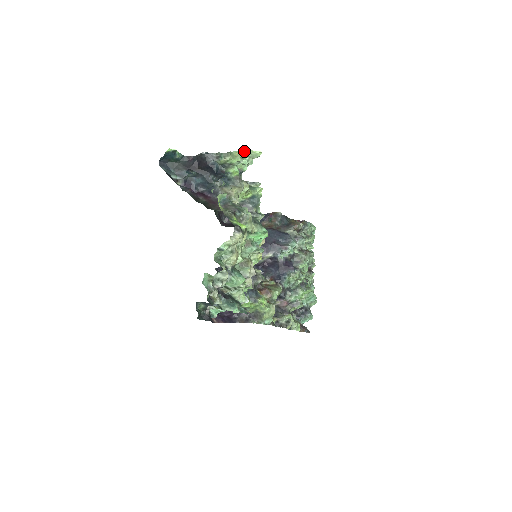
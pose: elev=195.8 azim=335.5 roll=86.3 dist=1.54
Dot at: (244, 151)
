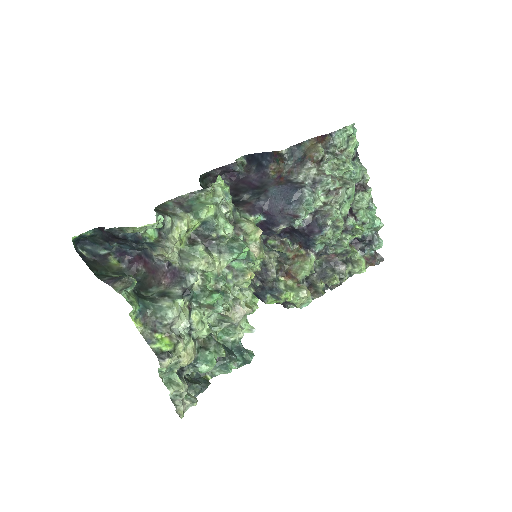
Dot at: (135, 228)
